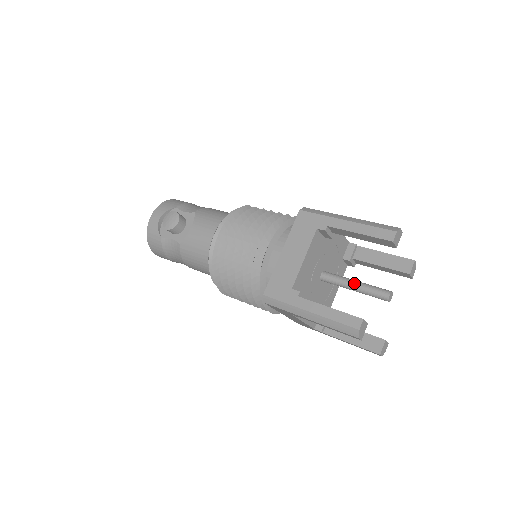
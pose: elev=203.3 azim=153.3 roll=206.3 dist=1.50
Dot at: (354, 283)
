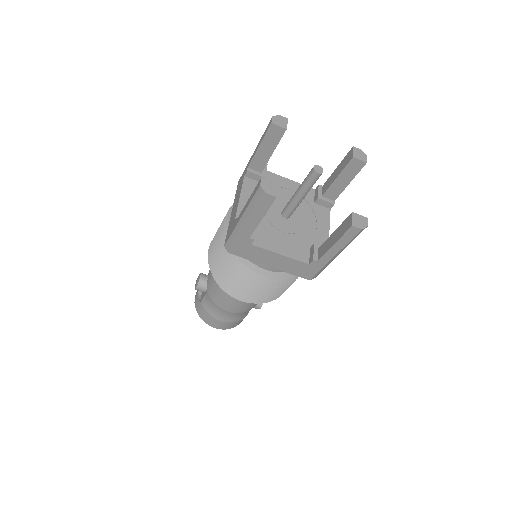
Dot at: (296, 191)
